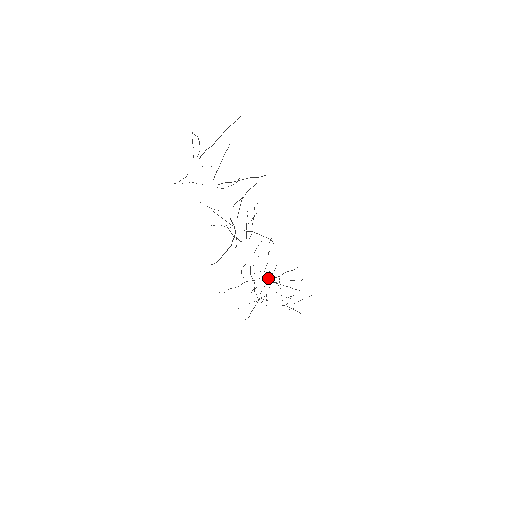
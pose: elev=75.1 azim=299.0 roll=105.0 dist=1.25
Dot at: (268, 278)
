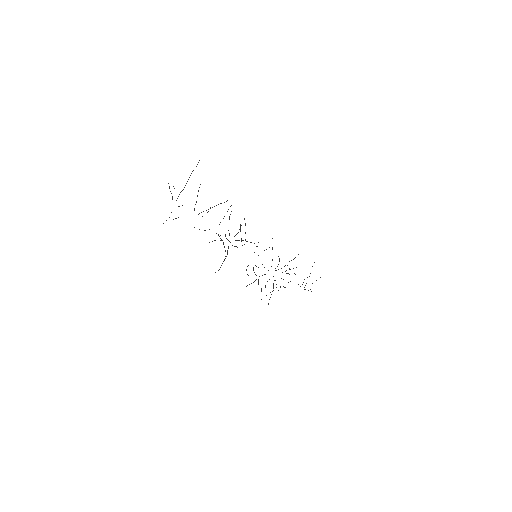
Dot at: (275, 270)
